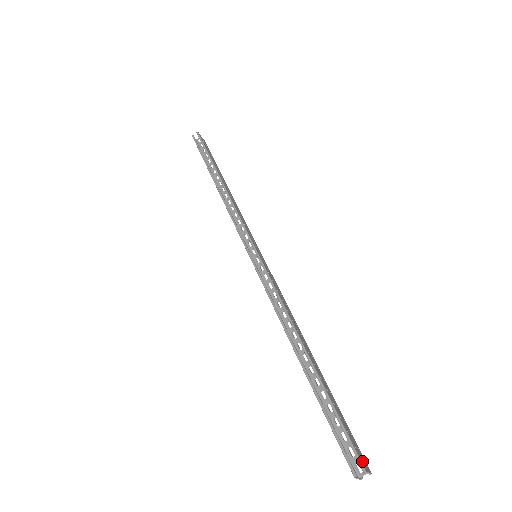
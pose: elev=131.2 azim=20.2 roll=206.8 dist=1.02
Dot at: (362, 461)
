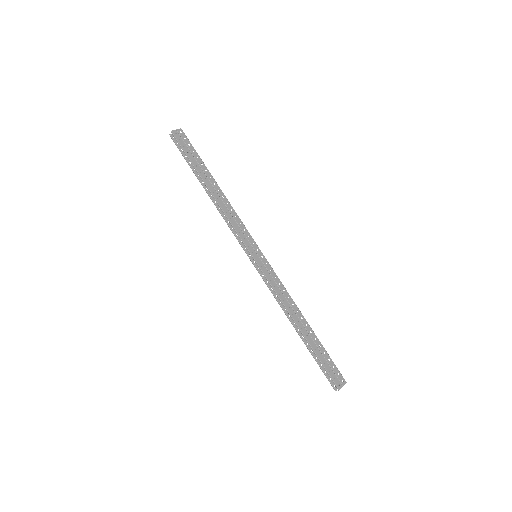
Dot at: (338, 384)
